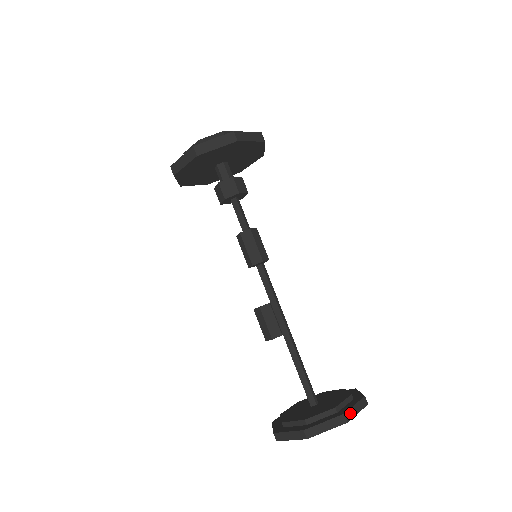
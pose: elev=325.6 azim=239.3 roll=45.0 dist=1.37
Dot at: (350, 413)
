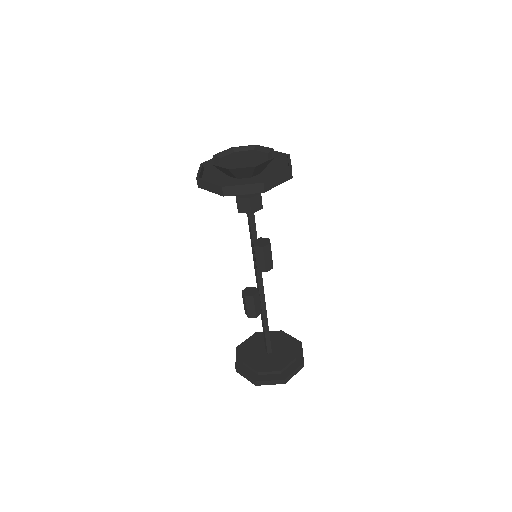
Dot at: occluded
